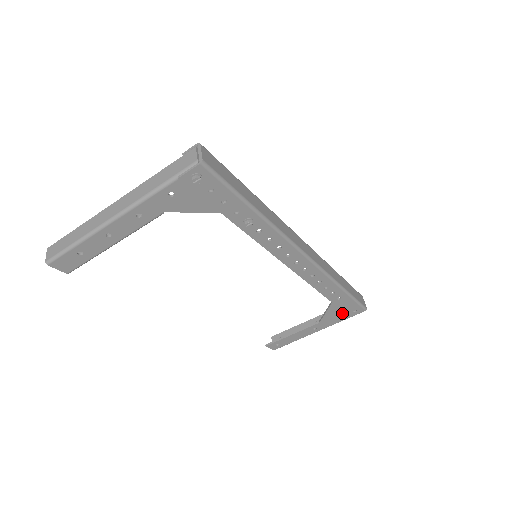
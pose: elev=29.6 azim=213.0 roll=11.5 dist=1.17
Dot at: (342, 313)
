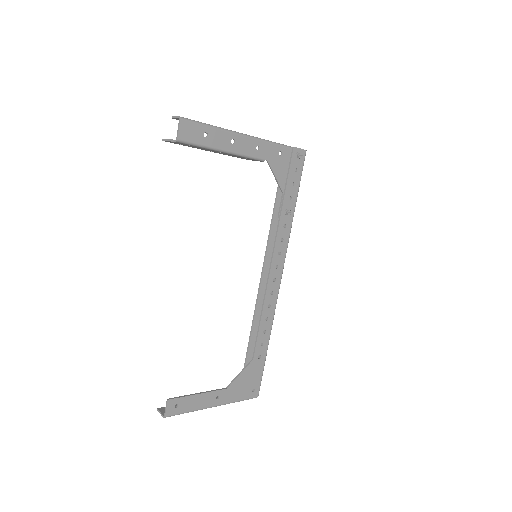
Dot at: (246, 386)
